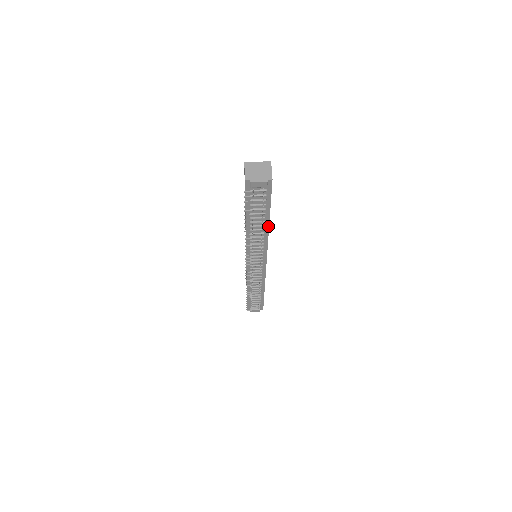
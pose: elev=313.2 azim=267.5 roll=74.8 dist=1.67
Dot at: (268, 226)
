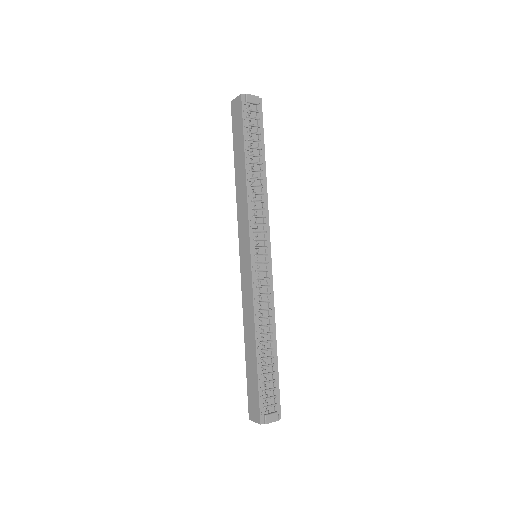
Dot at: (265, 174)
